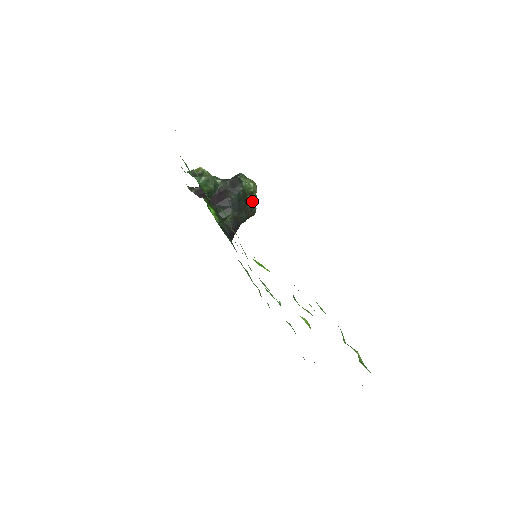
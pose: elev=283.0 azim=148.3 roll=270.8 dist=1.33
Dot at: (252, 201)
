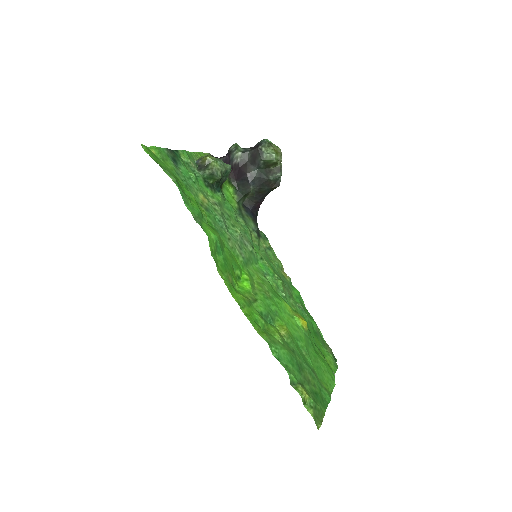
Dot at: (276, 171)
